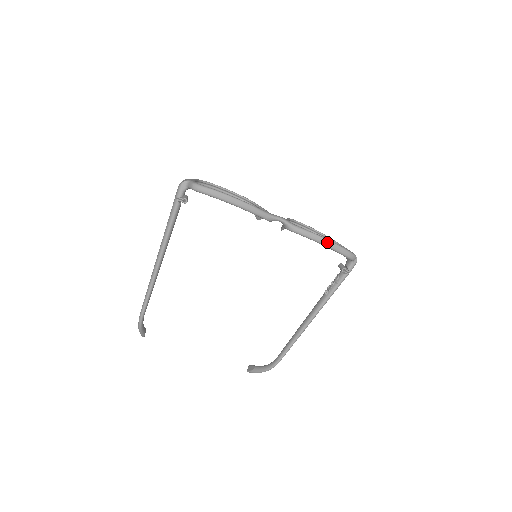
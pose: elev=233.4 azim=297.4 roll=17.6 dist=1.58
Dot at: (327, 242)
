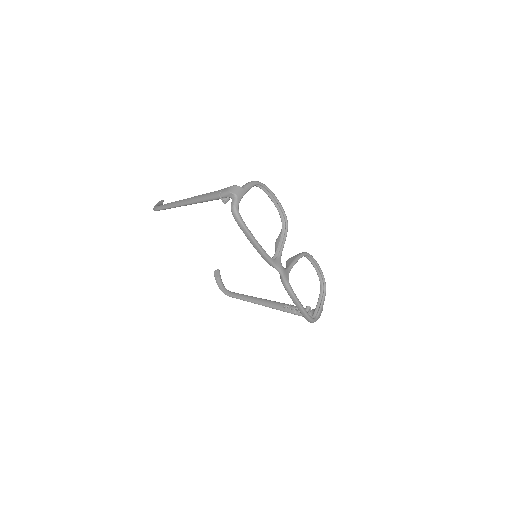
Dot at: (299, 307)
